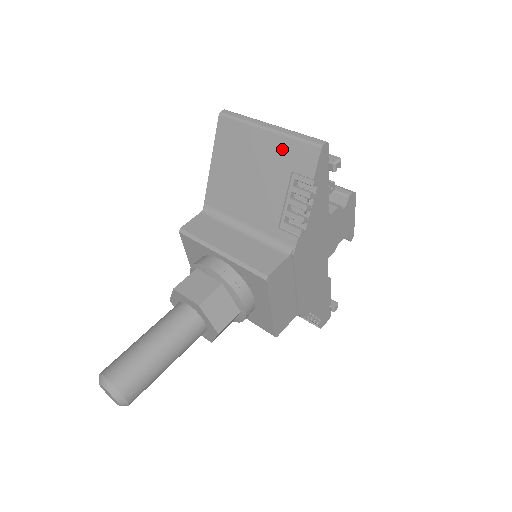
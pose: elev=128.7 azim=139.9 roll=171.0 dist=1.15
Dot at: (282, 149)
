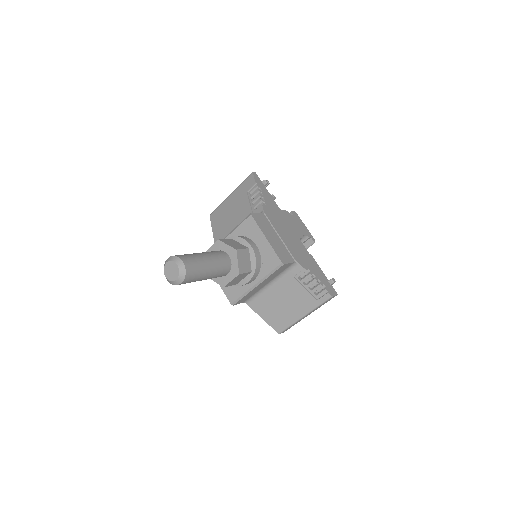
Dot at: (239, 191)
